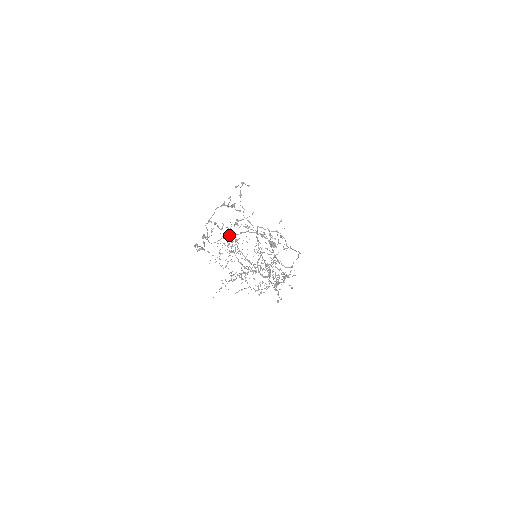
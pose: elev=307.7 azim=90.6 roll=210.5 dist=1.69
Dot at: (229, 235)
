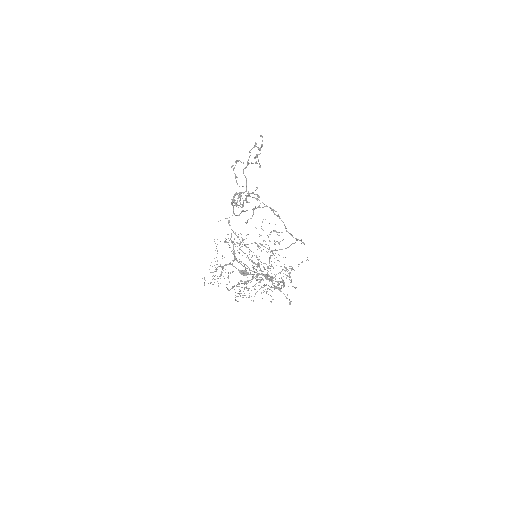
Dot at: occluded
